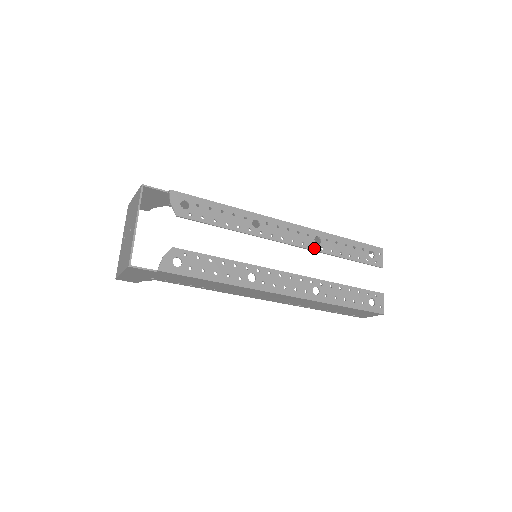
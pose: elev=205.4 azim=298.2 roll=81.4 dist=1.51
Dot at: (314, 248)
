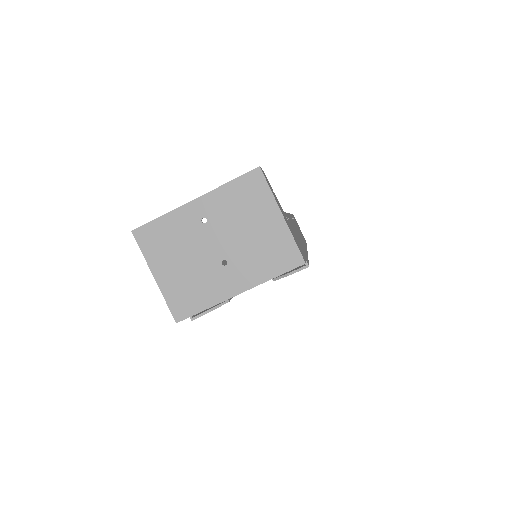
Dot at: occluded
